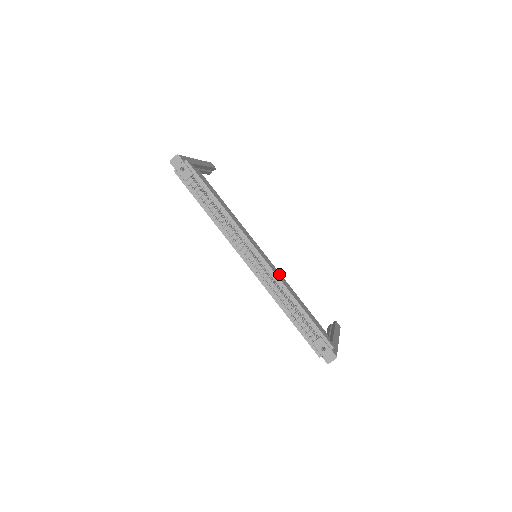
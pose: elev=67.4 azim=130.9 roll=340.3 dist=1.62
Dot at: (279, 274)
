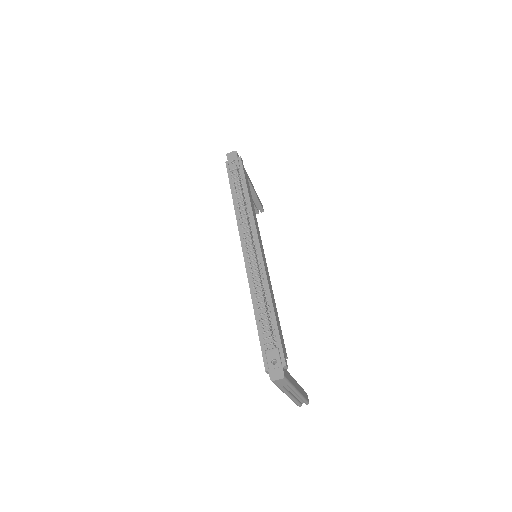
Dot at: (269, 276)
